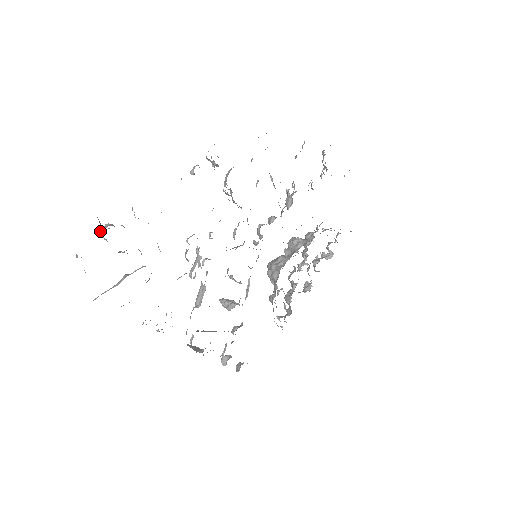
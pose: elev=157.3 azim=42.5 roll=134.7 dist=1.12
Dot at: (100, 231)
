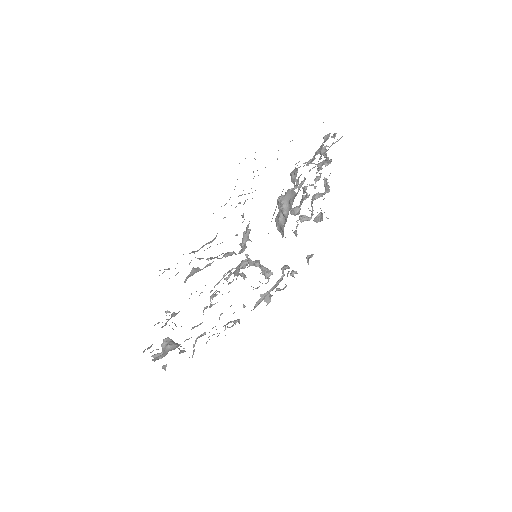
Dot at: occluded
